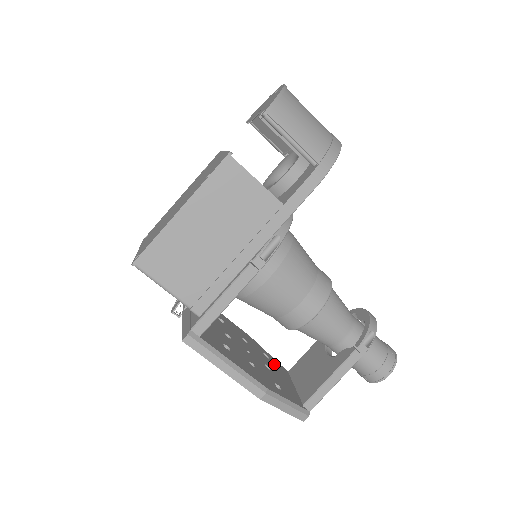
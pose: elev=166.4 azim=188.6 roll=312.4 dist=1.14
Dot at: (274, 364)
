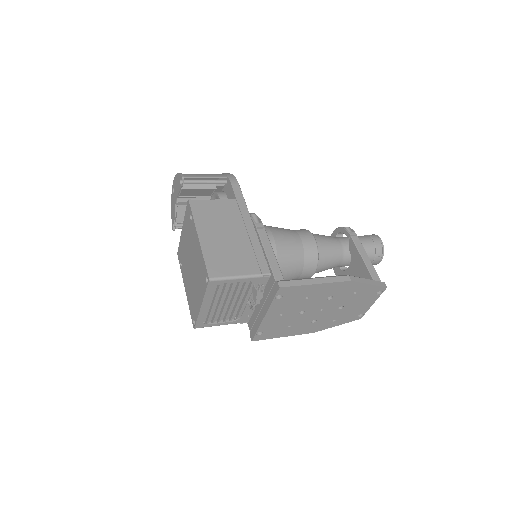
Dot at: occluded
